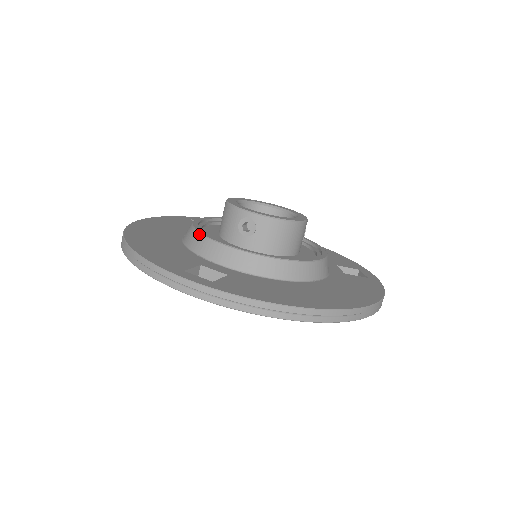
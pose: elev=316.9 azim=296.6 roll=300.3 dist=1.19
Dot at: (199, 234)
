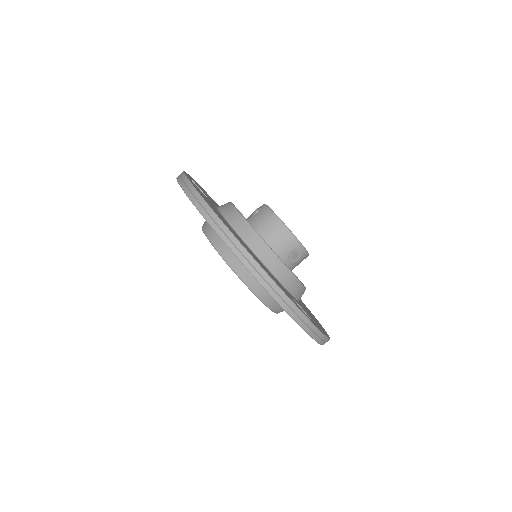
Dot at: occluded
